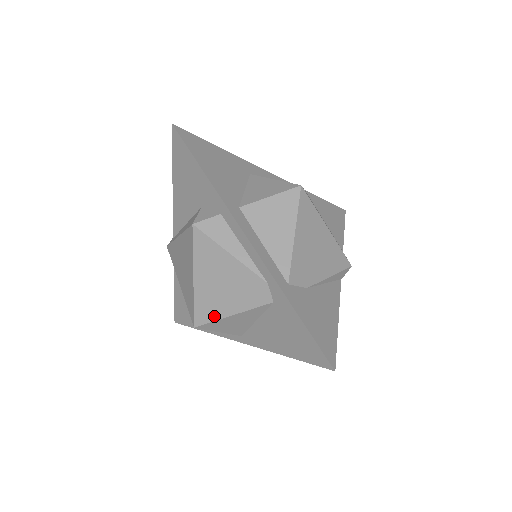
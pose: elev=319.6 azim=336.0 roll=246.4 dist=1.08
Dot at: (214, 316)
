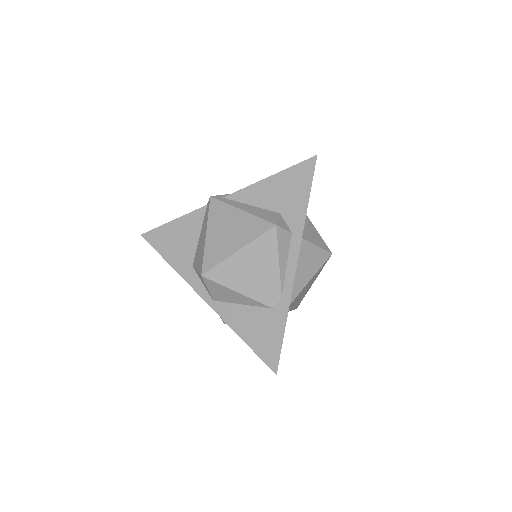
Dot at: (225, 282)
